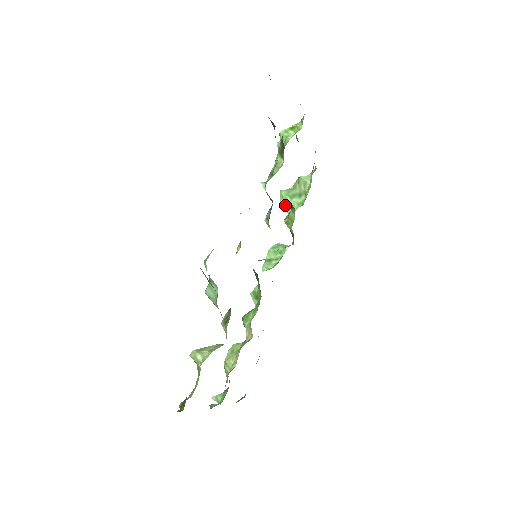
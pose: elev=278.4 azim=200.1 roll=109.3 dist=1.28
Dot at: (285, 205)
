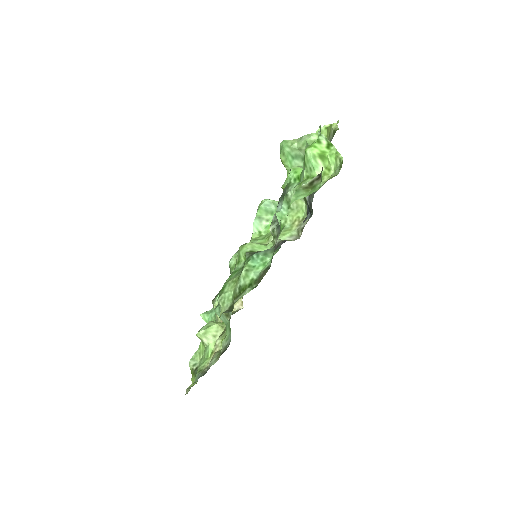
Dot at: (285, 162)
